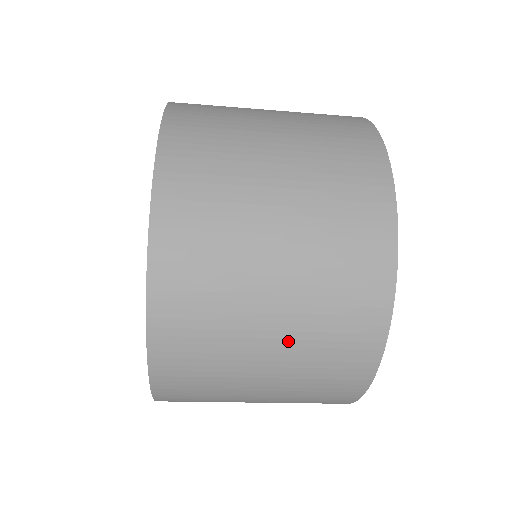
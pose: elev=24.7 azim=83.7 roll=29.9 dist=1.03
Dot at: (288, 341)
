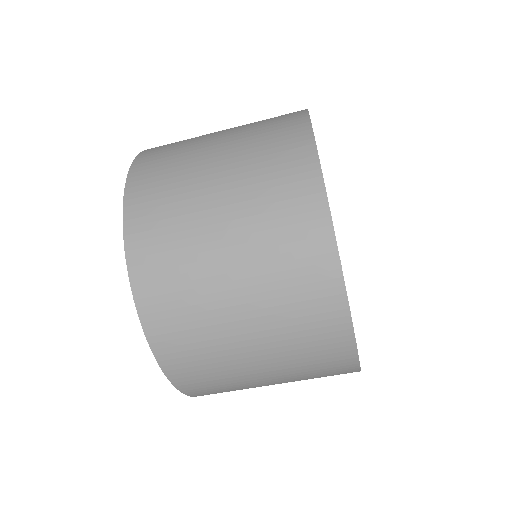
Dot at: (232, 139)
